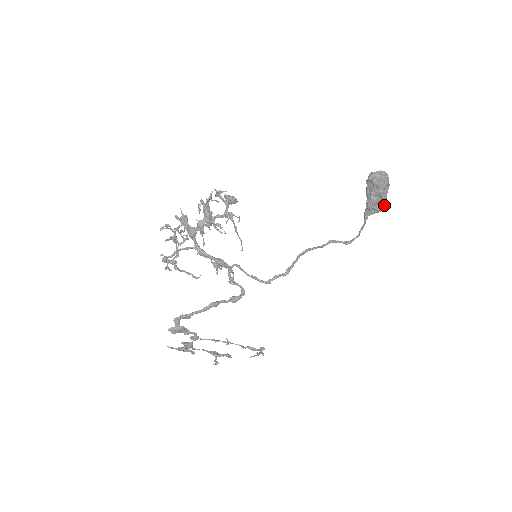
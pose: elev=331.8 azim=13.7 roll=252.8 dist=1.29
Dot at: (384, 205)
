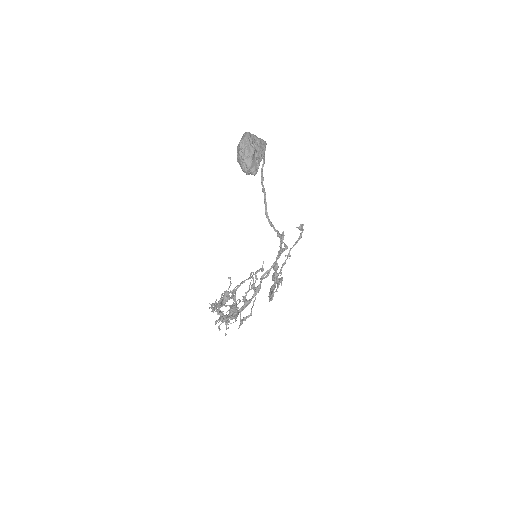
Dot at: (264, 142)
